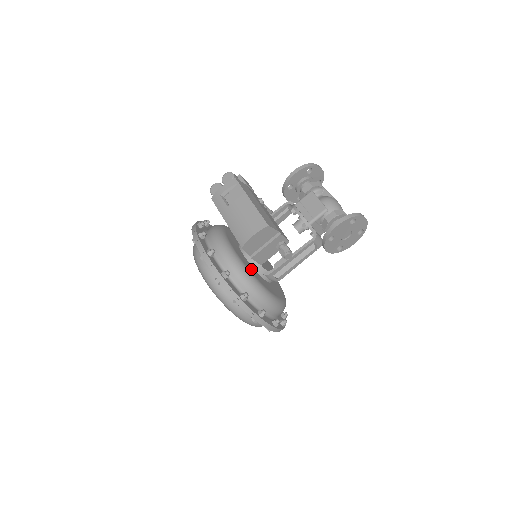
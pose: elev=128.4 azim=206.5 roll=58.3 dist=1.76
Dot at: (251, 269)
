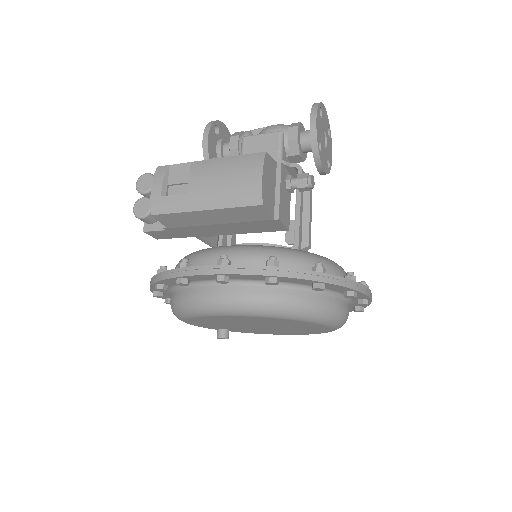
Dot at: occluded
